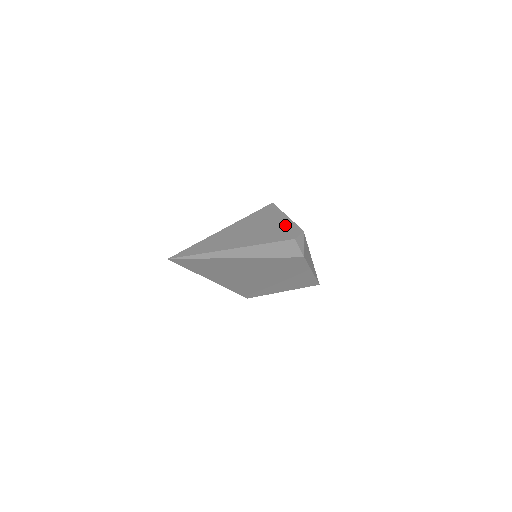
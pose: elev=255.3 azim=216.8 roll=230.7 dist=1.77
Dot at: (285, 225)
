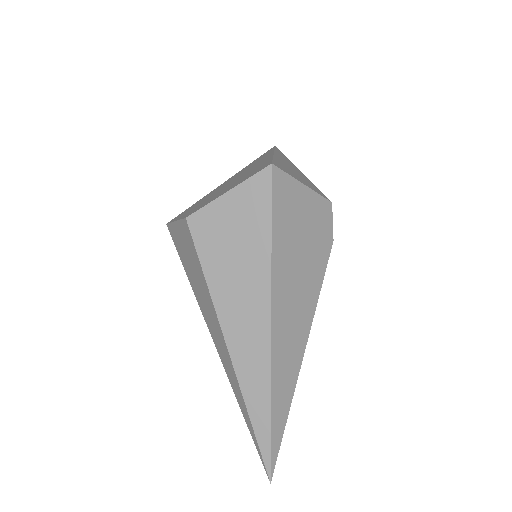
Dot at: (313, 220)
